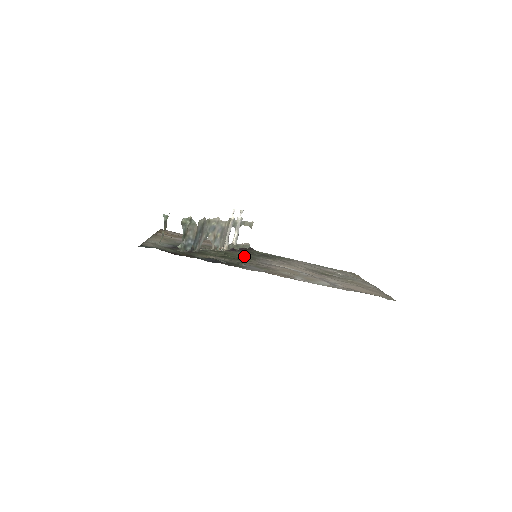
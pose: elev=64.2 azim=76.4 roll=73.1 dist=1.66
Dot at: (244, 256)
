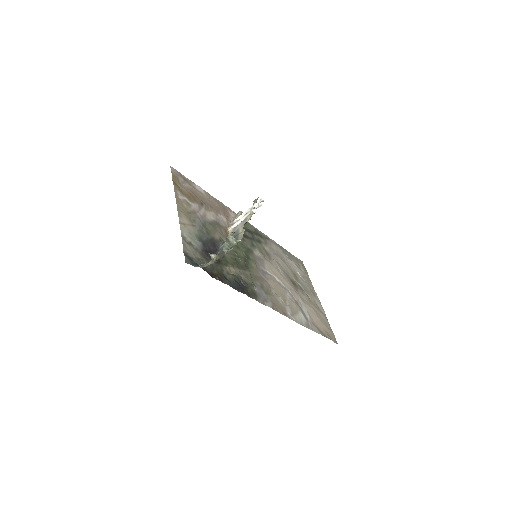
Dot at: (246, 250)
